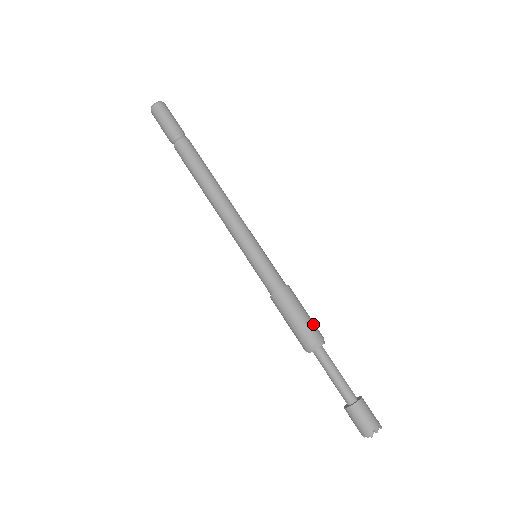
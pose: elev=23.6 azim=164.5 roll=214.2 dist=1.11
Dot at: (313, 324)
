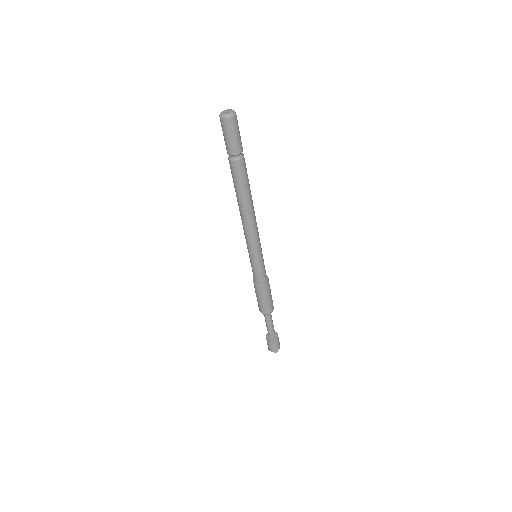
Dot at: occluded
